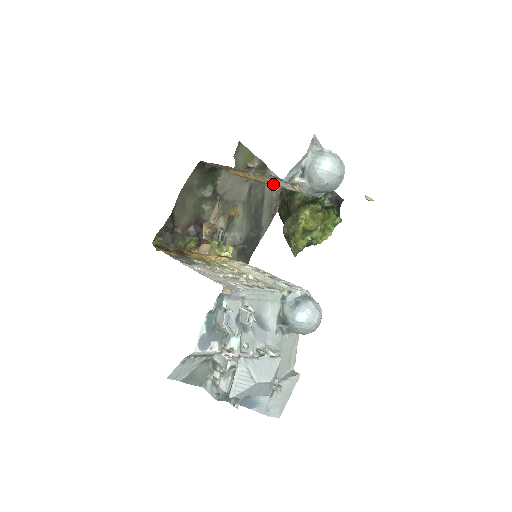
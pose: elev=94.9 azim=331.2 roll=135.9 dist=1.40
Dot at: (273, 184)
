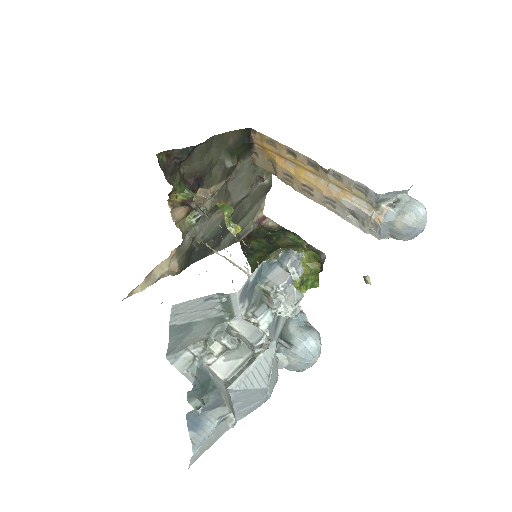
Dot at: (330, 199)
